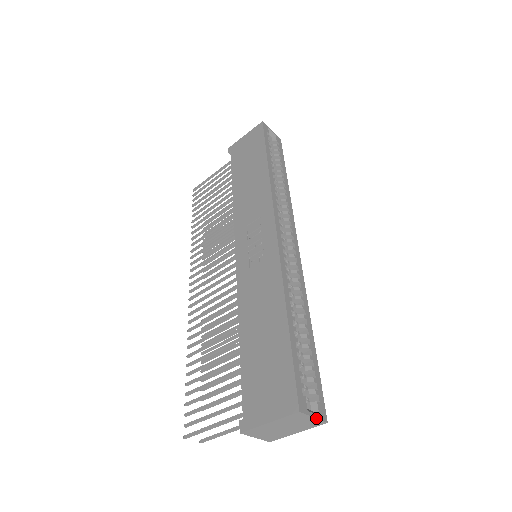
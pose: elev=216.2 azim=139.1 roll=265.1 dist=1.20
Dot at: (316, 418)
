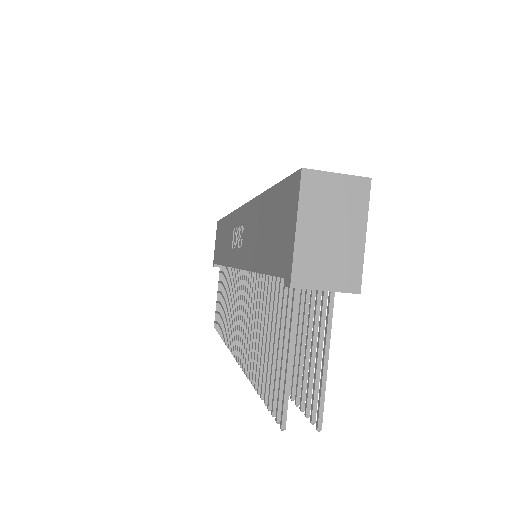
Dot at: (342, 174)
